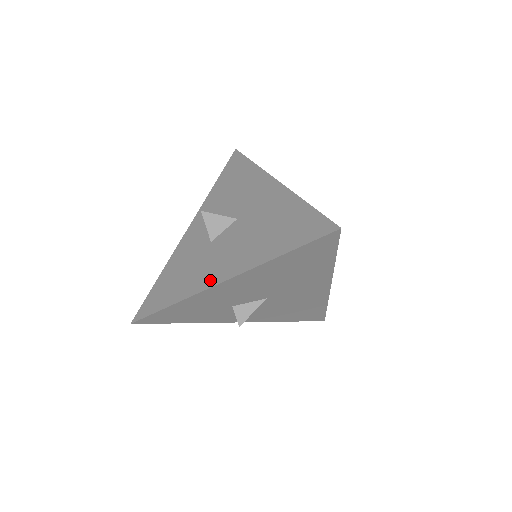
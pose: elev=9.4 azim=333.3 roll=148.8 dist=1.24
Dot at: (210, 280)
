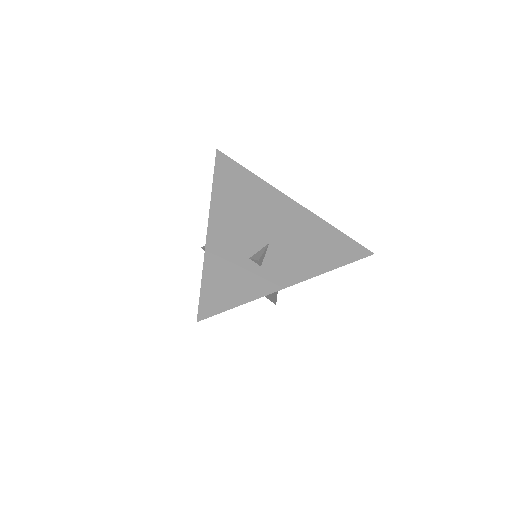
Dot at: occluded
